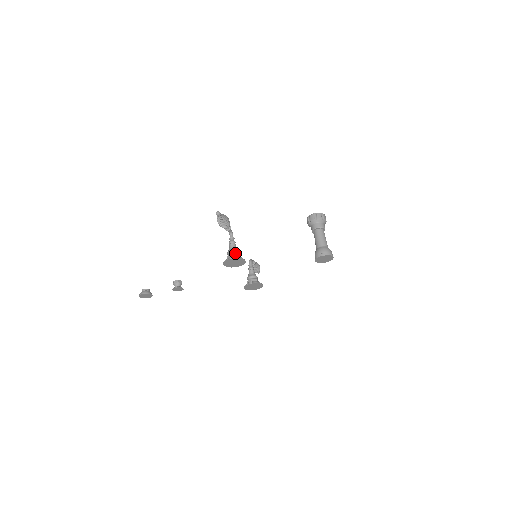
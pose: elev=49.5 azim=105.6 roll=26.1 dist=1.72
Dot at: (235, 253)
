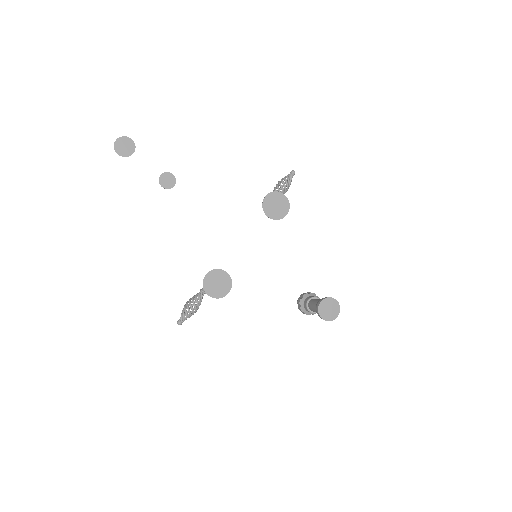
Dot at: occluded
